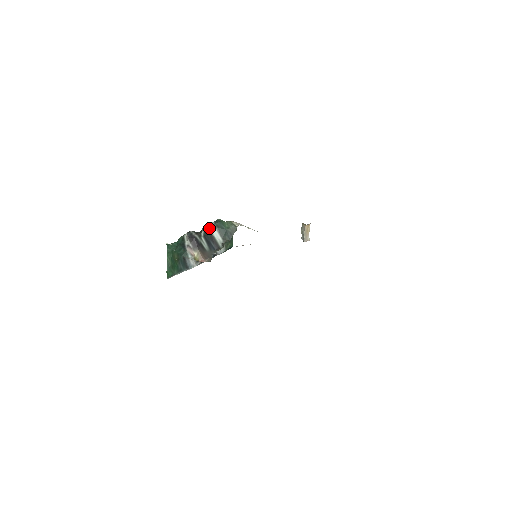
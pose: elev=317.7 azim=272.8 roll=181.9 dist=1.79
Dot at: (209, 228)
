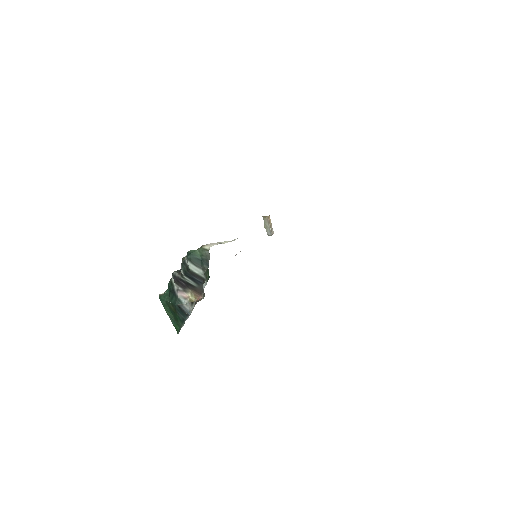
Dot at: (185, 264)
